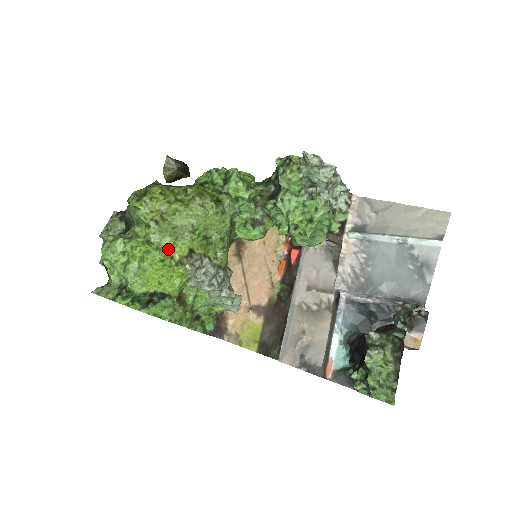
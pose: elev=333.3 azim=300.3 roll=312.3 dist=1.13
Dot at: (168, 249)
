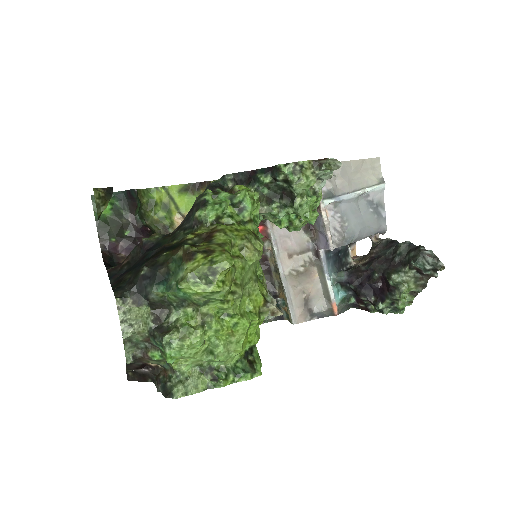
Dot at: (247, 309)
